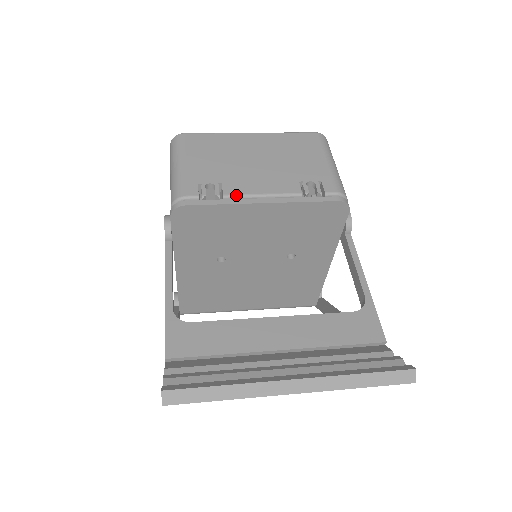
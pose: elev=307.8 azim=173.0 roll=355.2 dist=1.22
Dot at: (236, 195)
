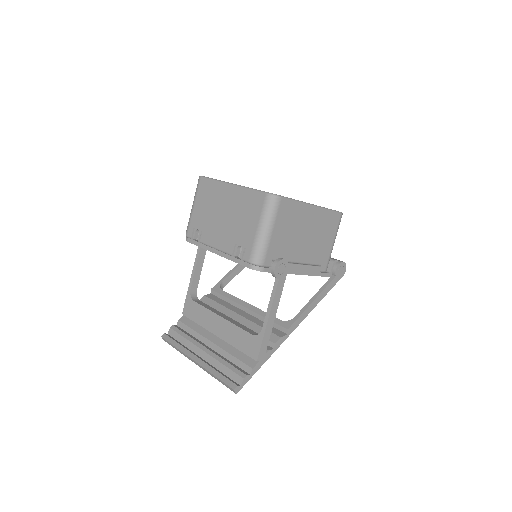
Dot at: (205, 244)
